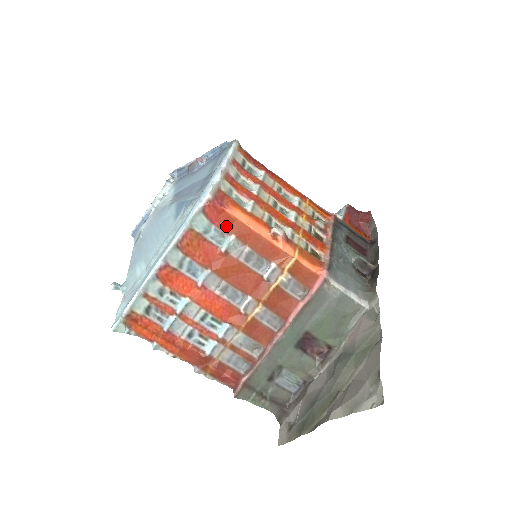
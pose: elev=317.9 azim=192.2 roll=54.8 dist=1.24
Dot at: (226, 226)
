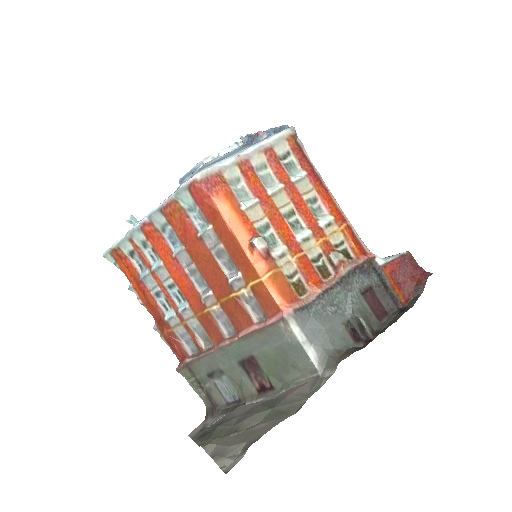
Dot at: (208, 213)
